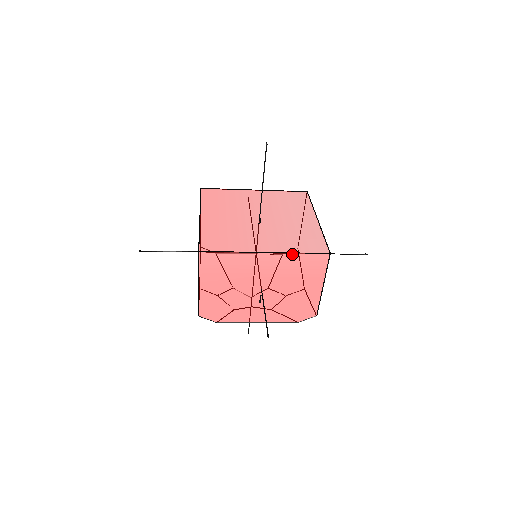
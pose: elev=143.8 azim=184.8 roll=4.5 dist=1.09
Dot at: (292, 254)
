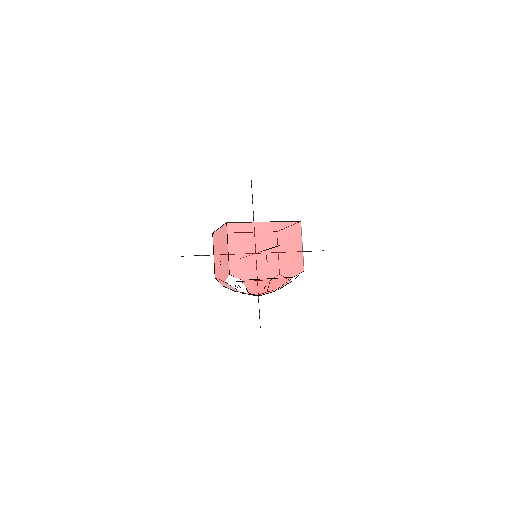
Dot at: (280, 223)
